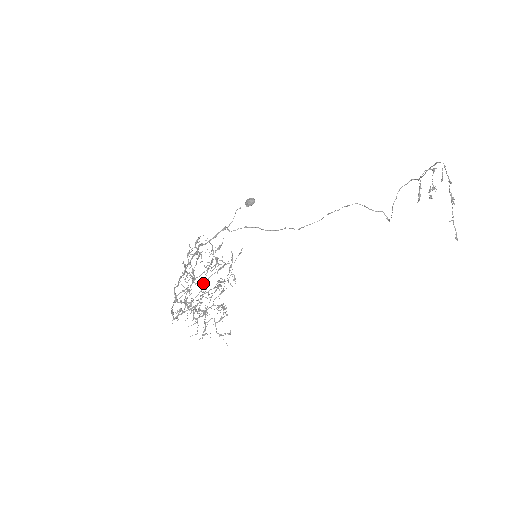
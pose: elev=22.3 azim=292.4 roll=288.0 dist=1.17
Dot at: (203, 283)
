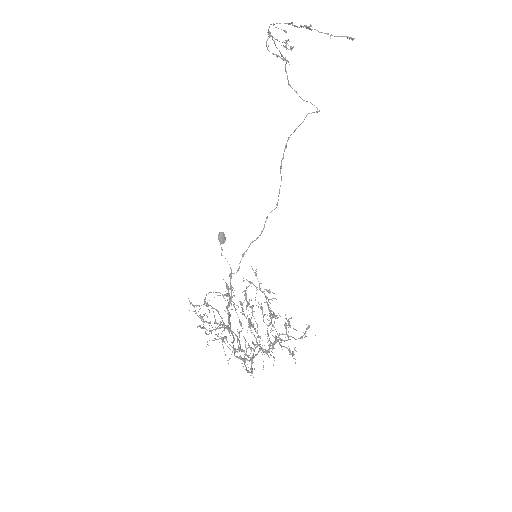
Dot at: occluded
